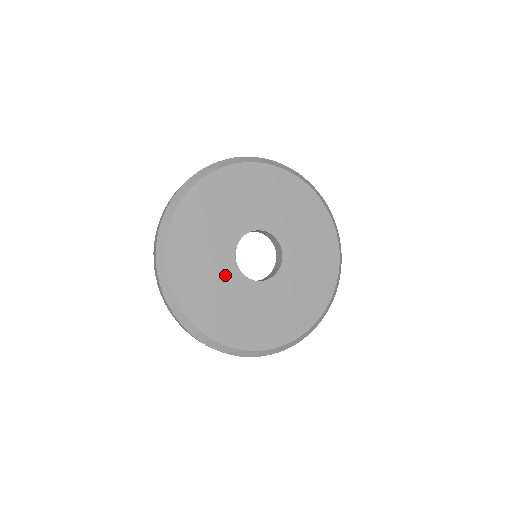
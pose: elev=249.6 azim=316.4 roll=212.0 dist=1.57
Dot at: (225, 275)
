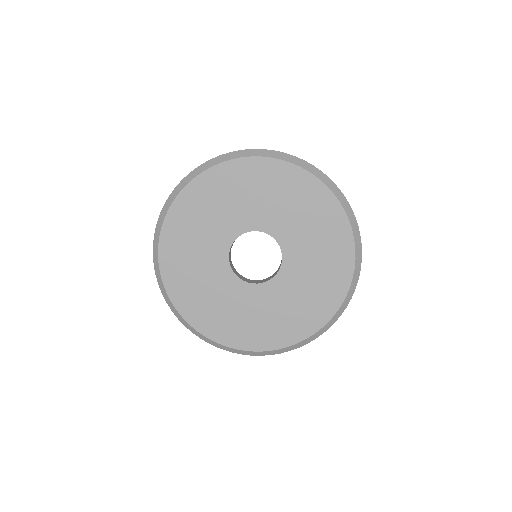
Dot at: (245, 298)
